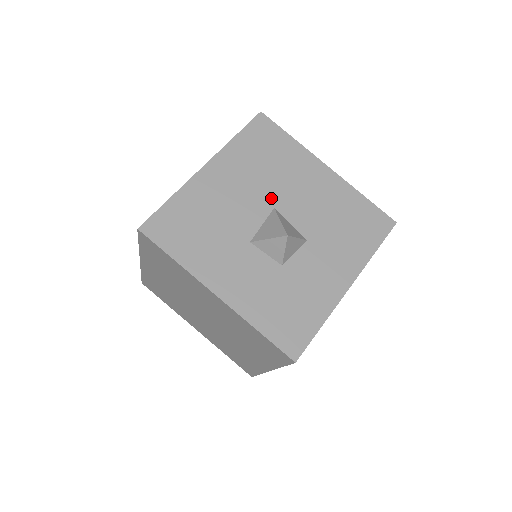
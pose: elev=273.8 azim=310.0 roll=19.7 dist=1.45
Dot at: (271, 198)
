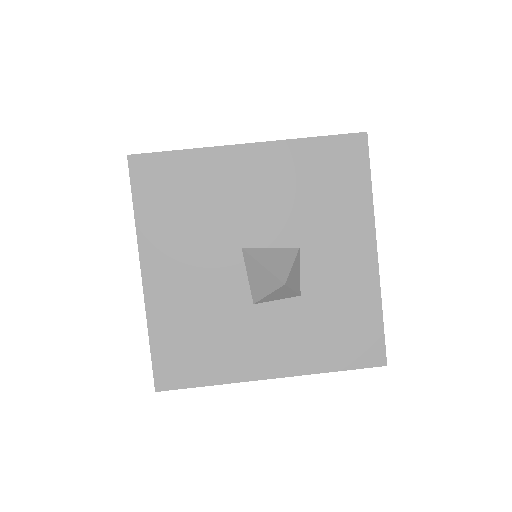
Dot at: (229, 241)
